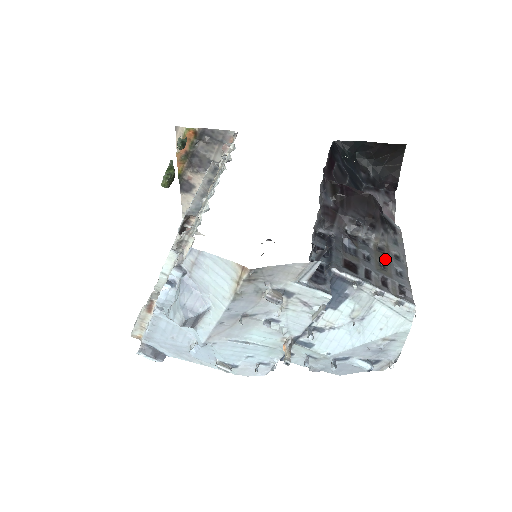
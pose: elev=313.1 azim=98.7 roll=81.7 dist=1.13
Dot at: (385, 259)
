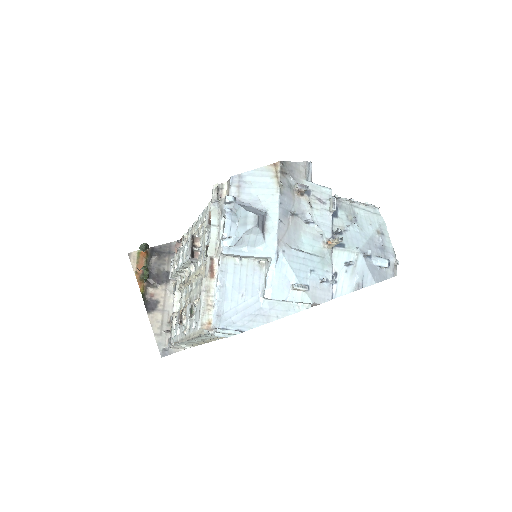
Dot at: occluded
